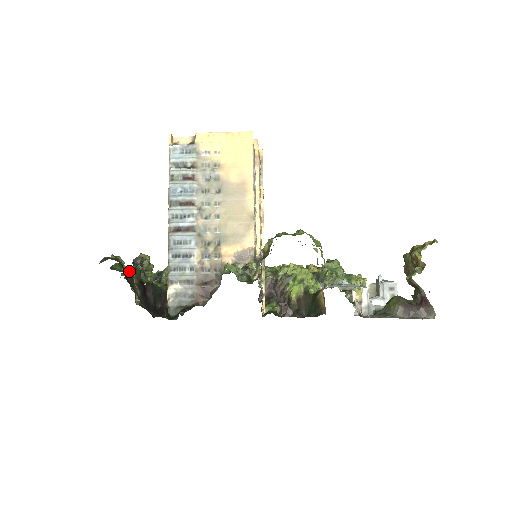
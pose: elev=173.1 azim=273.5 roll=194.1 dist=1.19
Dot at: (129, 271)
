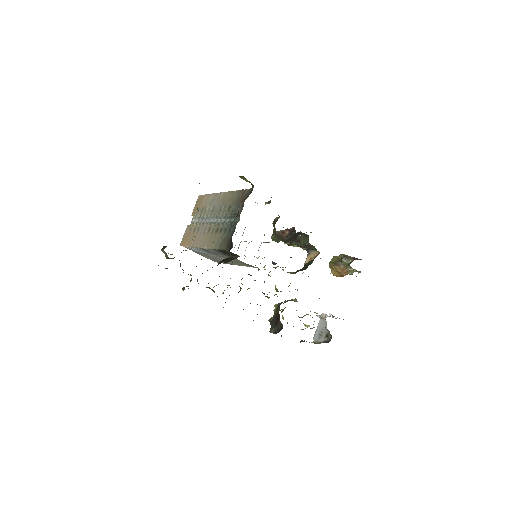
Dot at: occluded
